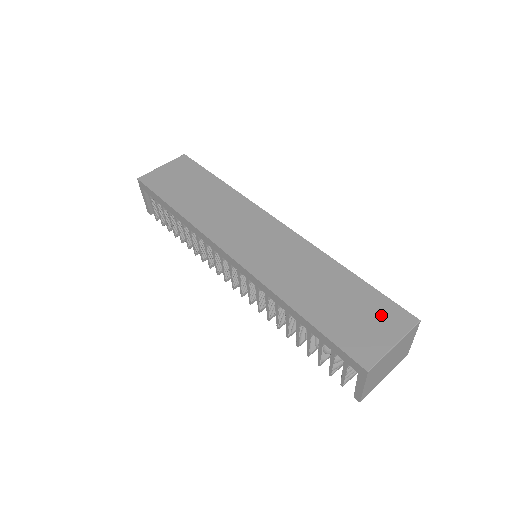
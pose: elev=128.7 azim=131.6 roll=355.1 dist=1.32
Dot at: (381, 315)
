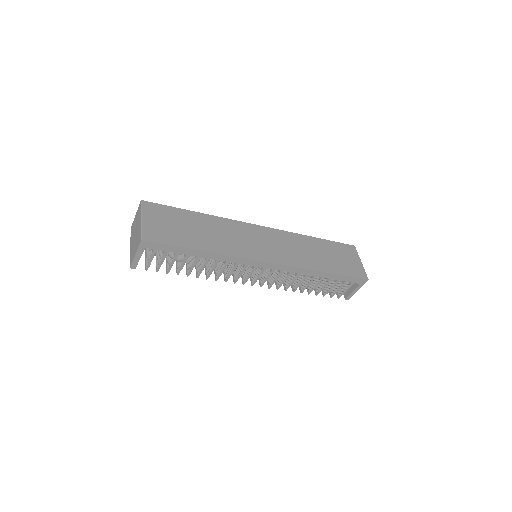
Dot at: (346, 252)
